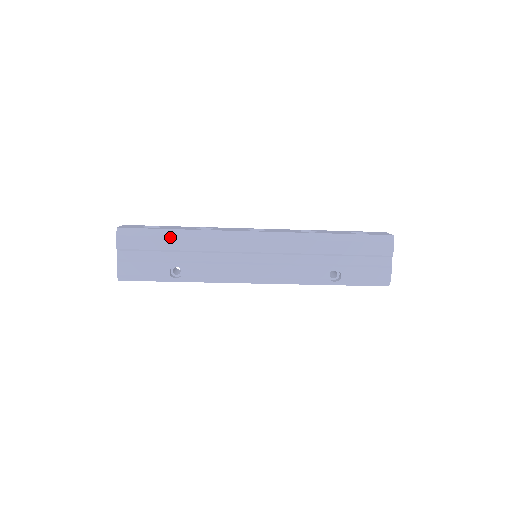
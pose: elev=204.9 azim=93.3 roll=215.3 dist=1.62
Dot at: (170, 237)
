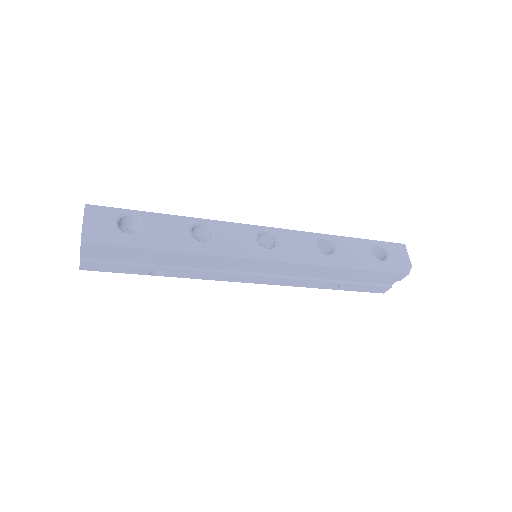
Dot at: (157, 250)
